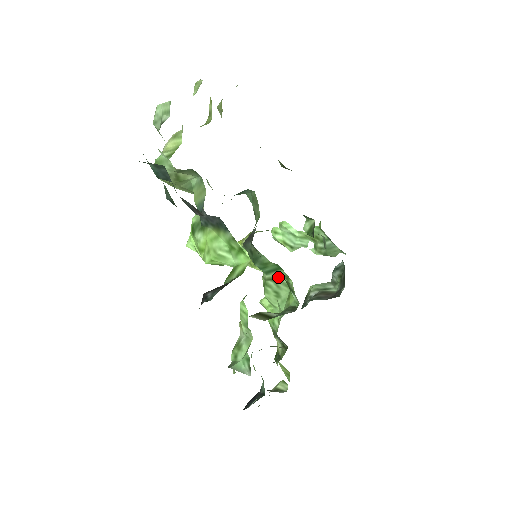
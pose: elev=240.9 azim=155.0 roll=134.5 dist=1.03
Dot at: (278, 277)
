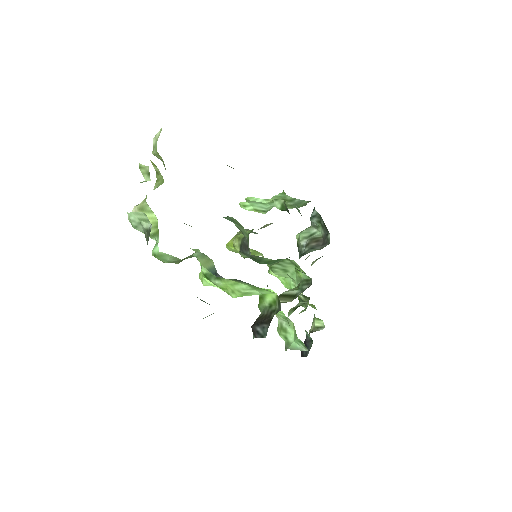
Dot at: (281, 261)
